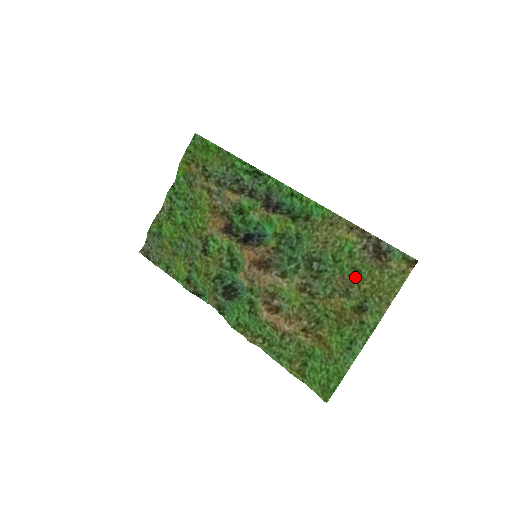
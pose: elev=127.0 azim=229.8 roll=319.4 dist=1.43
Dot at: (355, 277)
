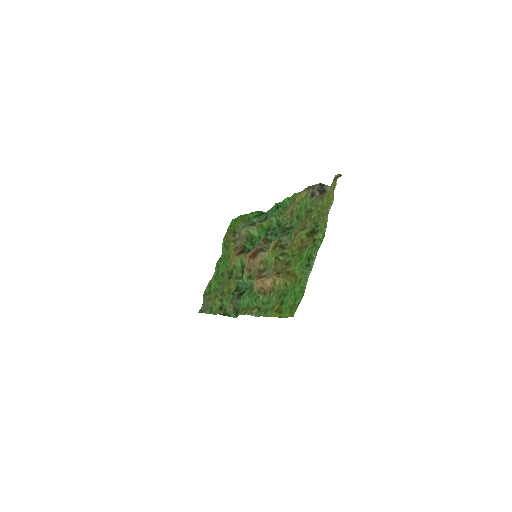
Dot at: (308, 216)
